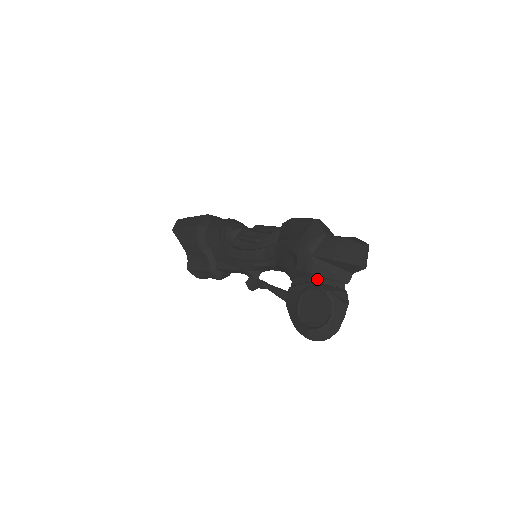
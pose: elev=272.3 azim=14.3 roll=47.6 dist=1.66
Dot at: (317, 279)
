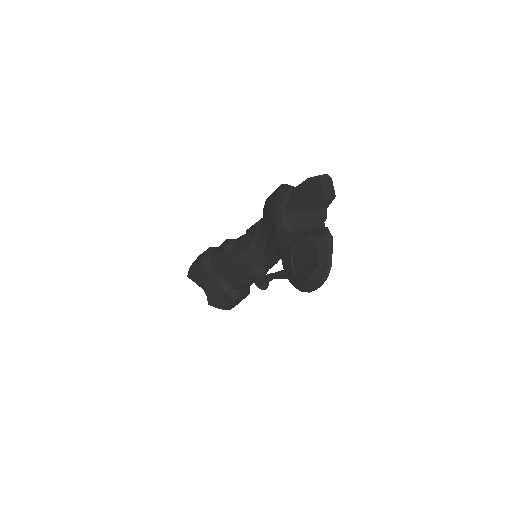
Dot at: (299, 233)
